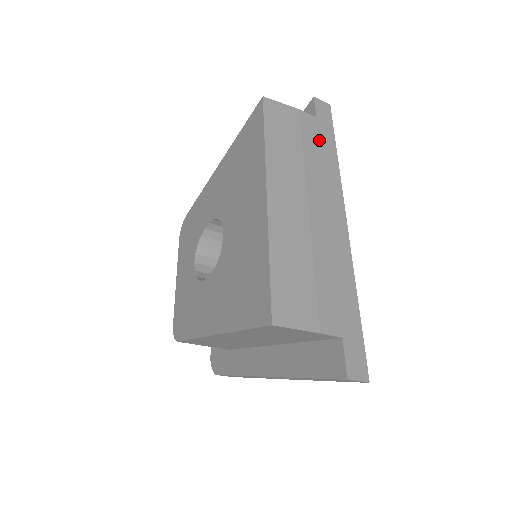
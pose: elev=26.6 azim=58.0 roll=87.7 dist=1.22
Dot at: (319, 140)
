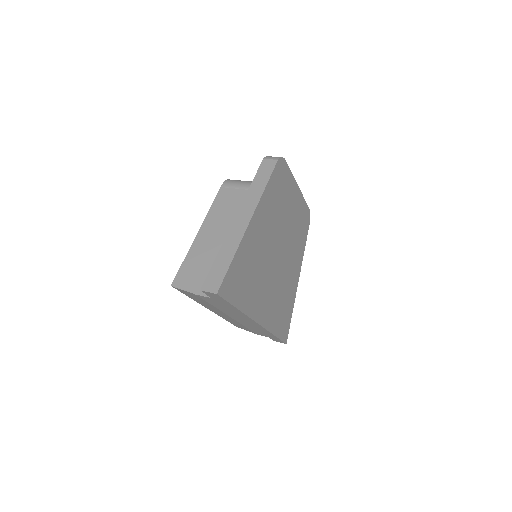
Dot at: (221, 305)
